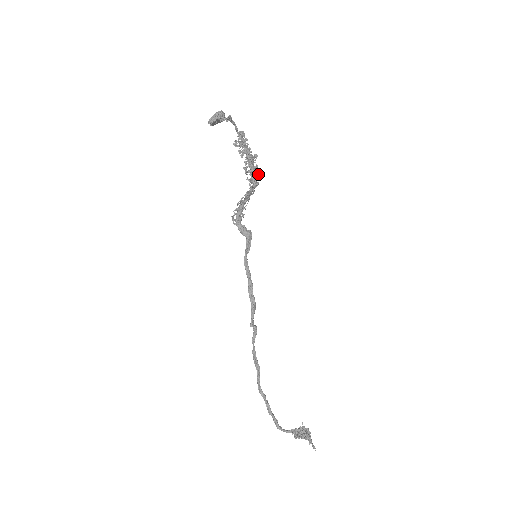
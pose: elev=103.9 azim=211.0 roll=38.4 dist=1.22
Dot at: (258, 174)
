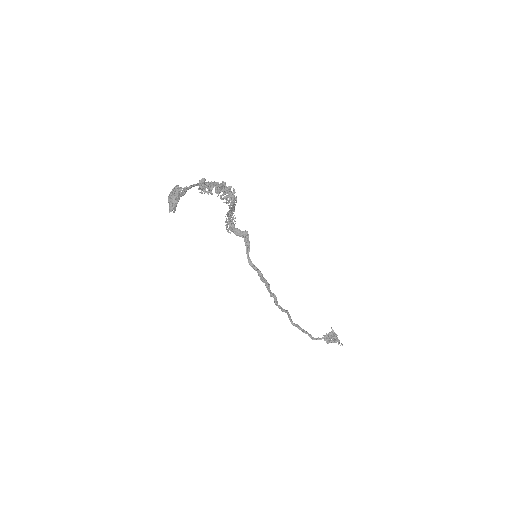
Dot at: (233, 193)
